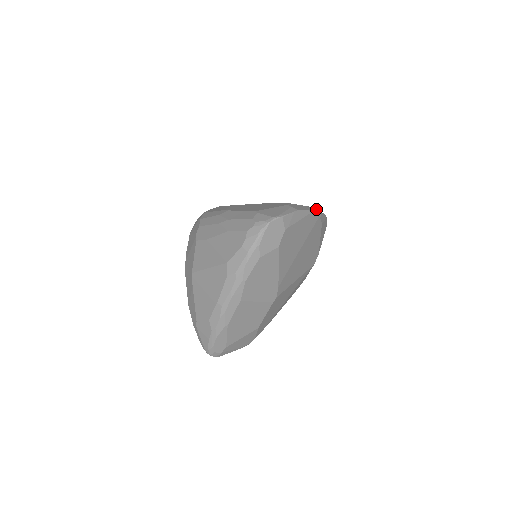
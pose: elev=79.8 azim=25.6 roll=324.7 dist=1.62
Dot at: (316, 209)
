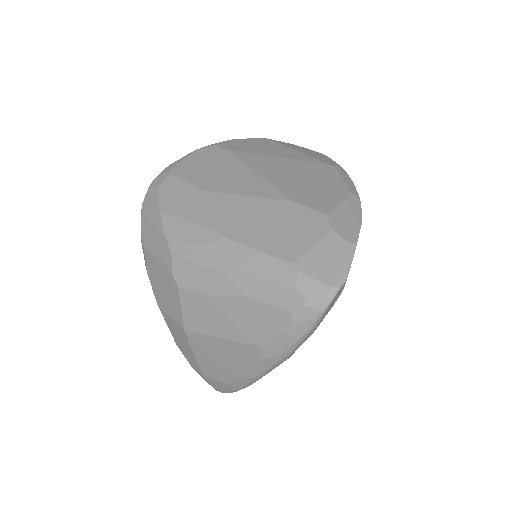
Dot at: (355, 198)
